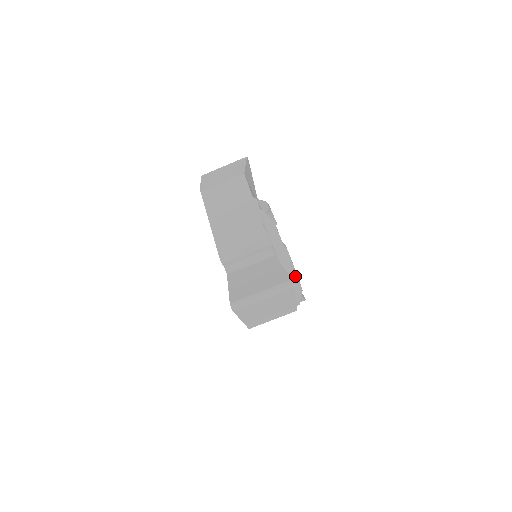
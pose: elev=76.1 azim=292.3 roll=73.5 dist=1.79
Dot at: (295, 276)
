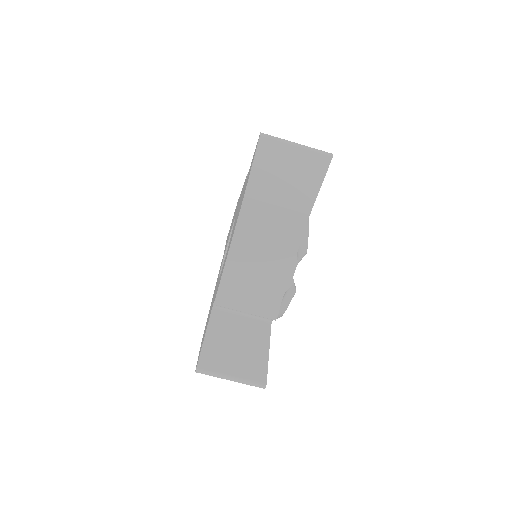
Dot at: occluded
